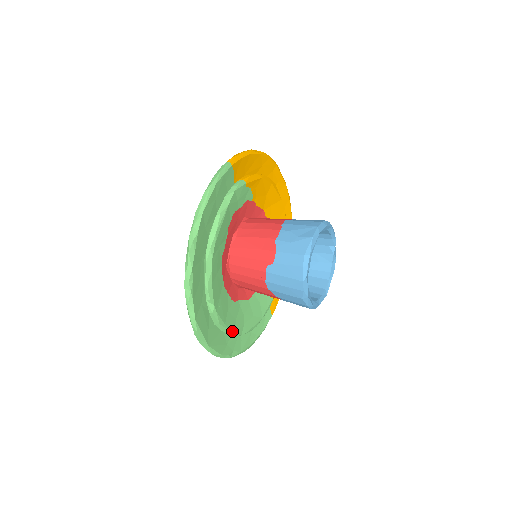
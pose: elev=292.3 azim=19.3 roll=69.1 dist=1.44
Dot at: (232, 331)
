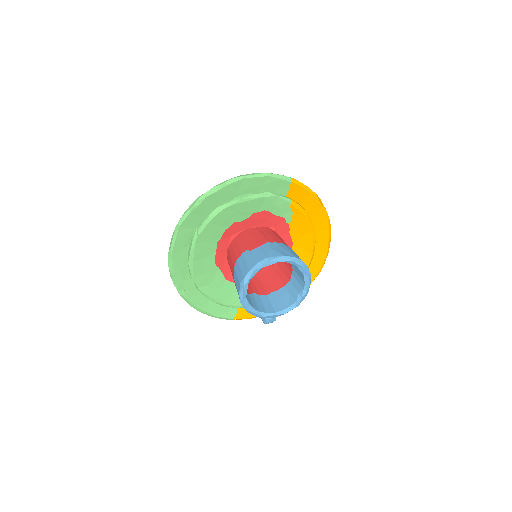
Dot at: (194, 273)
